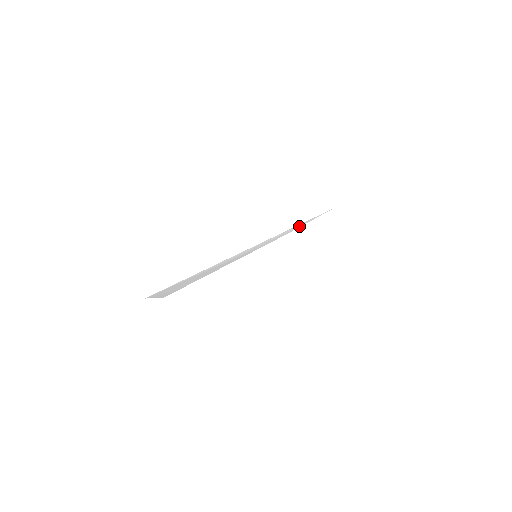
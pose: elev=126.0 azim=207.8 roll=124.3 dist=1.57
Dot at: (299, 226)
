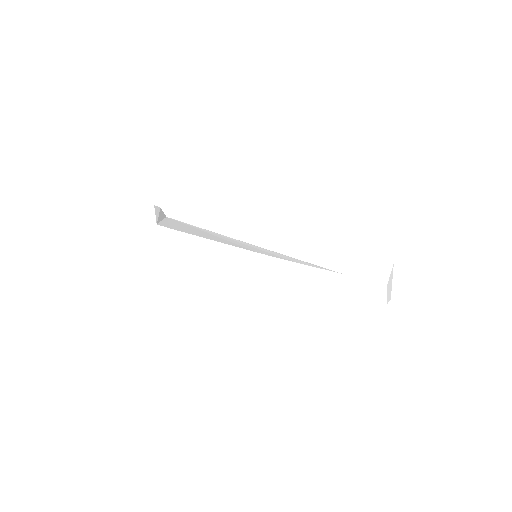
Dot at: (297, 261)
